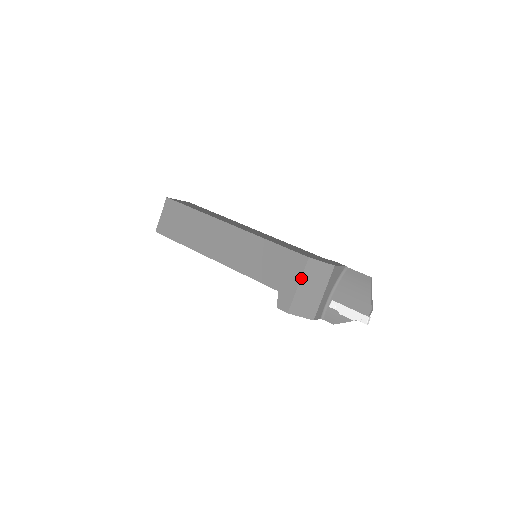
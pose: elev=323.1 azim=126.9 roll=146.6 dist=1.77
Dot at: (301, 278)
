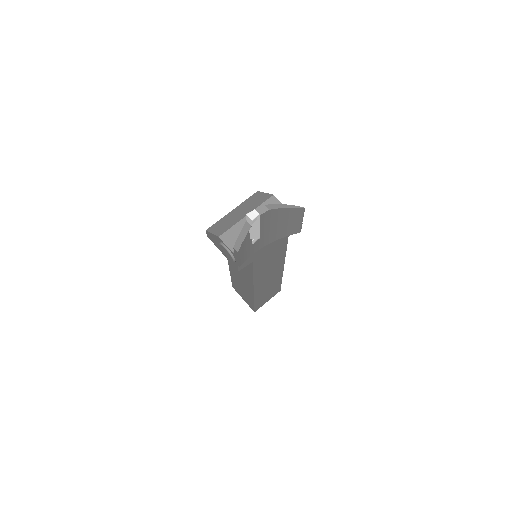
Dot at: (239, 205)
